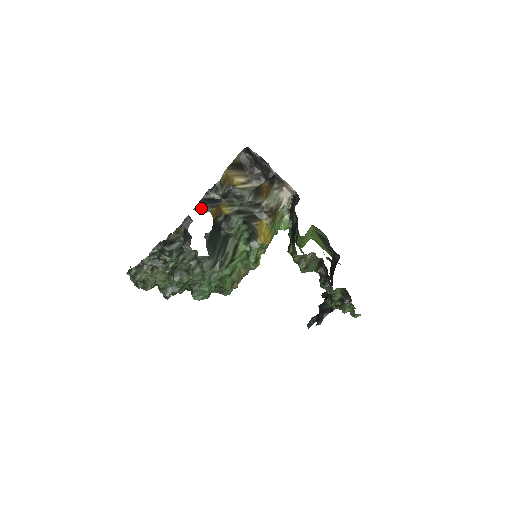
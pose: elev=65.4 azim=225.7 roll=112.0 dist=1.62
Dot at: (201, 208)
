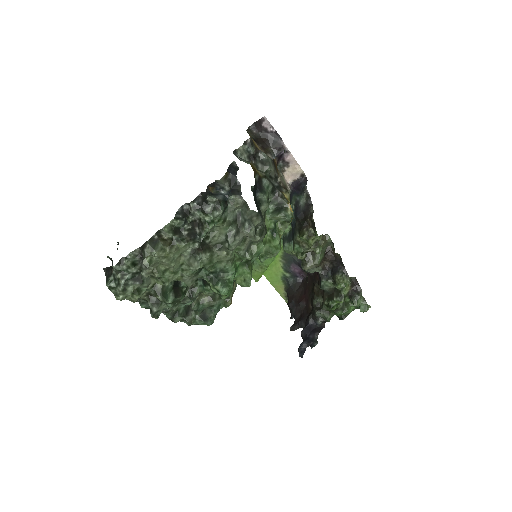
Dot at: (241, 159)
